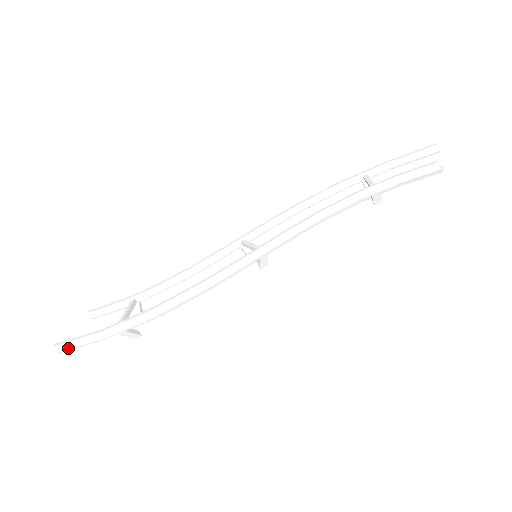
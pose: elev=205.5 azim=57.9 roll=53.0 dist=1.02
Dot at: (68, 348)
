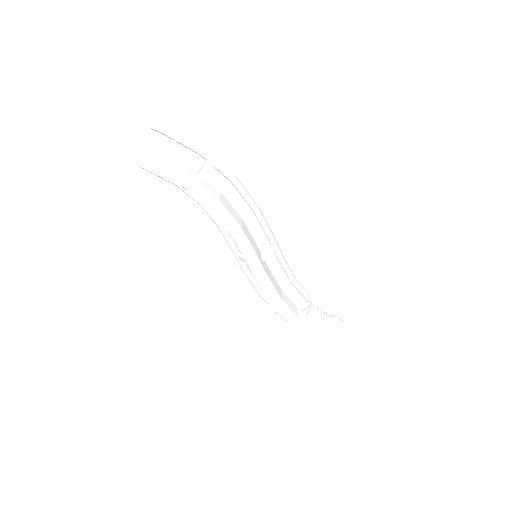
Dot at: (170, 130)
